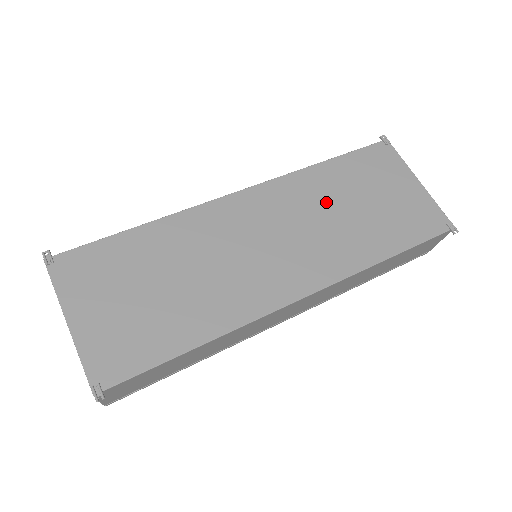
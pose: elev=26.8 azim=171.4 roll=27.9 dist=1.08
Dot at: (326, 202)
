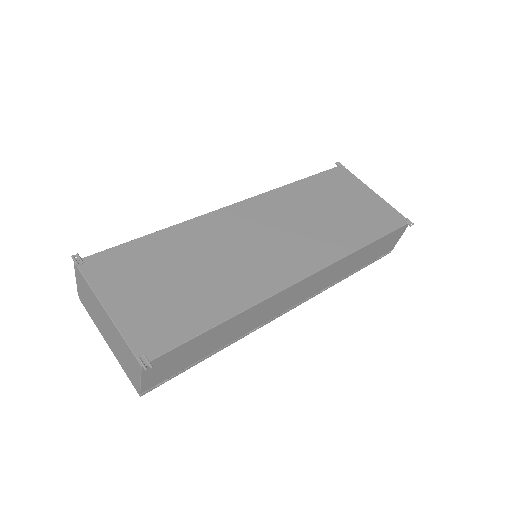
Dot at: (306, 209)
